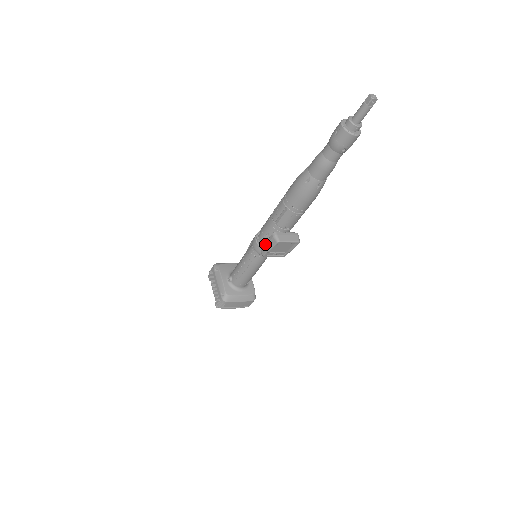
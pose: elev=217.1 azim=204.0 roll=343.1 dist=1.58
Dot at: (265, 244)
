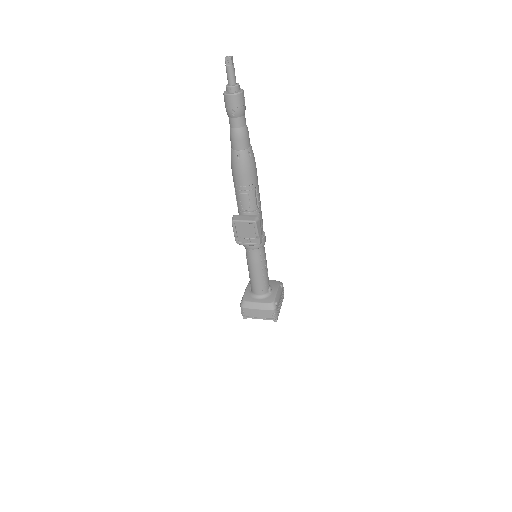
Dot at: occluded
